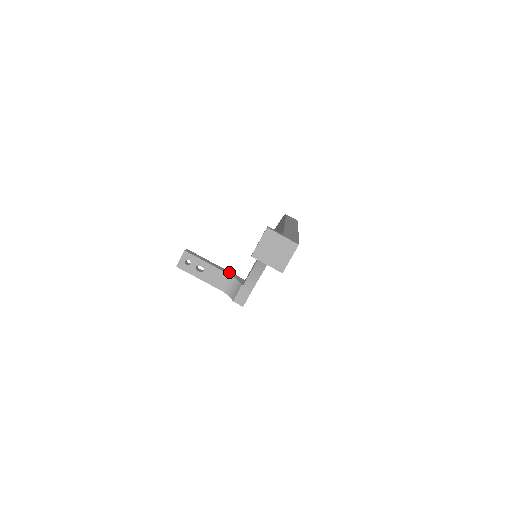
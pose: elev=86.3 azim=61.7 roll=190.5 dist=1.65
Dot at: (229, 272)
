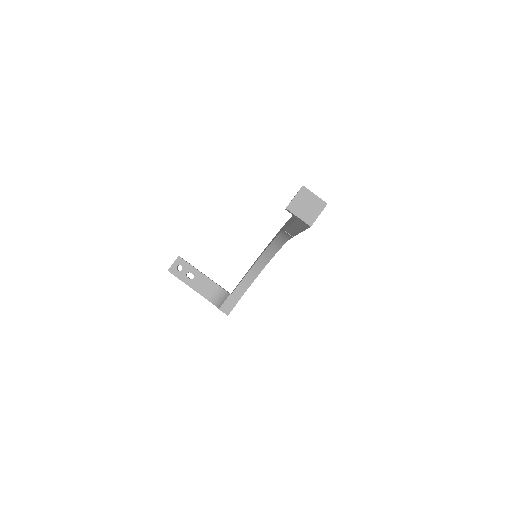
Dot at: occluded
